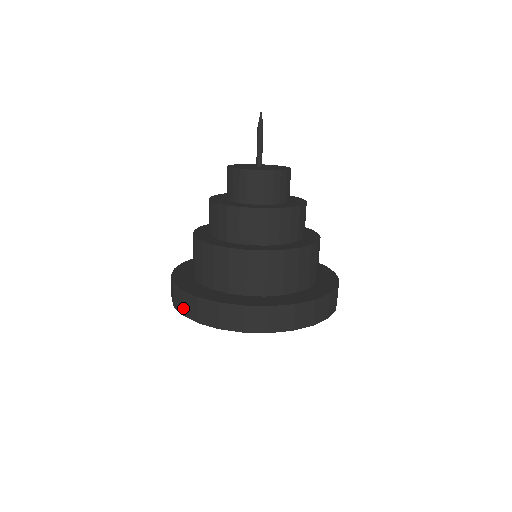
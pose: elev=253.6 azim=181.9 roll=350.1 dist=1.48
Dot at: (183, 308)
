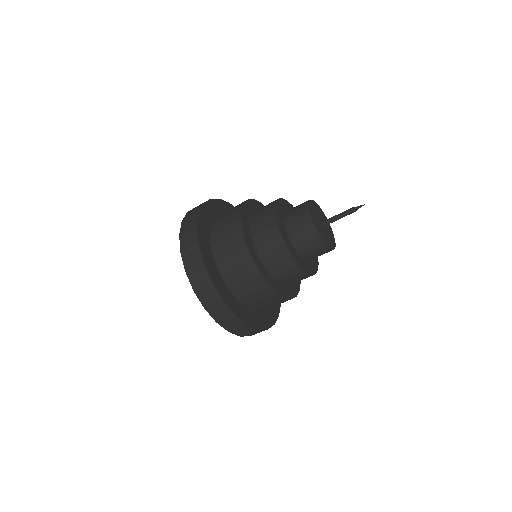
Dot at: (223, 321)
